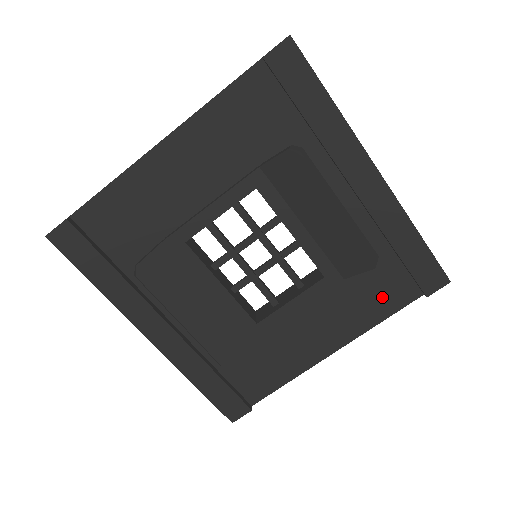
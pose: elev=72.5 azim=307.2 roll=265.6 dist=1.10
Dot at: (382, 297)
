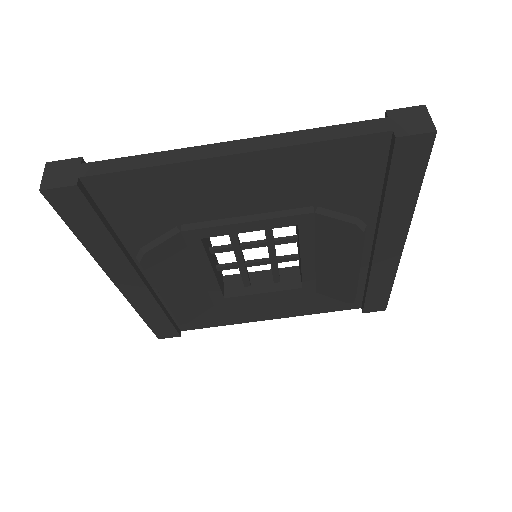
Dot at: (332, 303)
